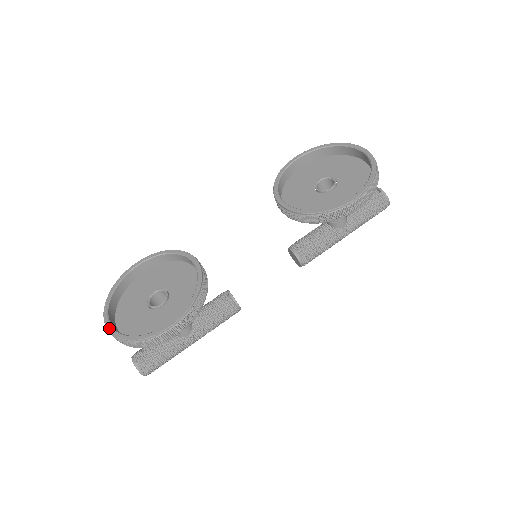
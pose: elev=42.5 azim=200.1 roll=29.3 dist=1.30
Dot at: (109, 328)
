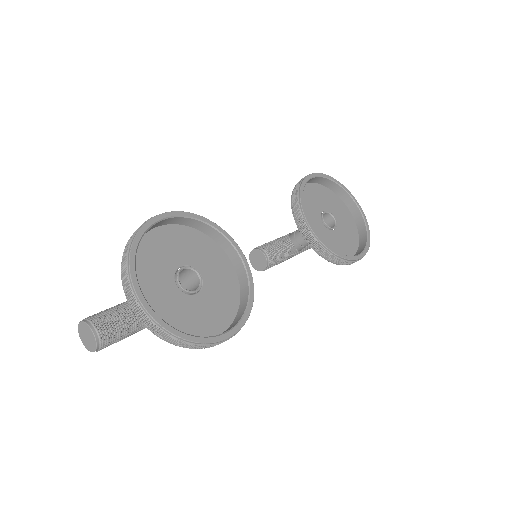
Dot at: (149, 309)
